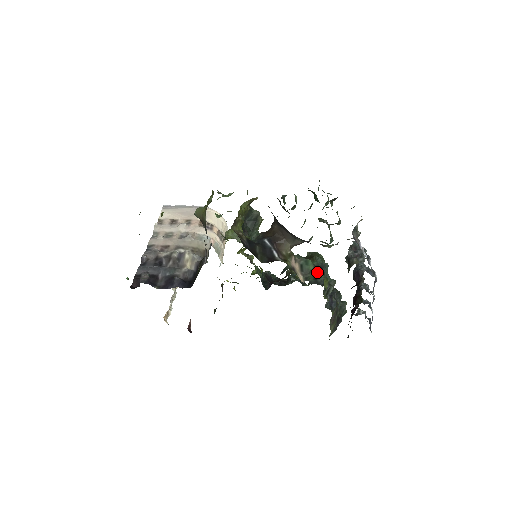
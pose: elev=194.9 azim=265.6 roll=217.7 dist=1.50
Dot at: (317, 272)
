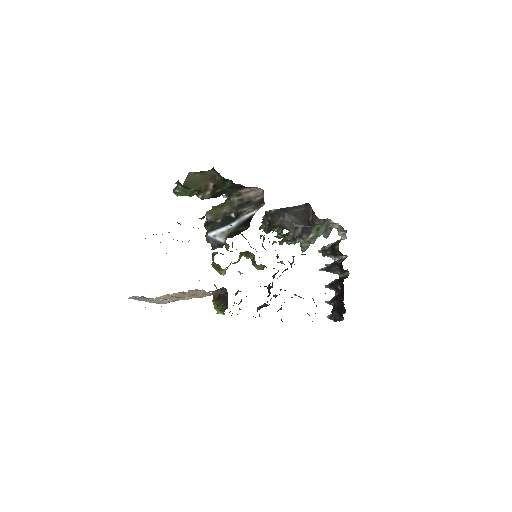
Dot at: occluded
